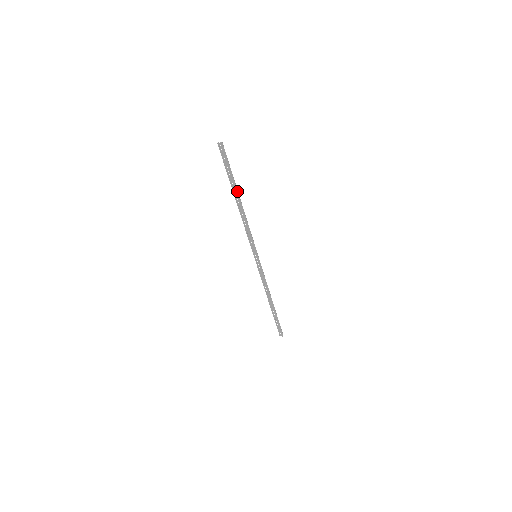
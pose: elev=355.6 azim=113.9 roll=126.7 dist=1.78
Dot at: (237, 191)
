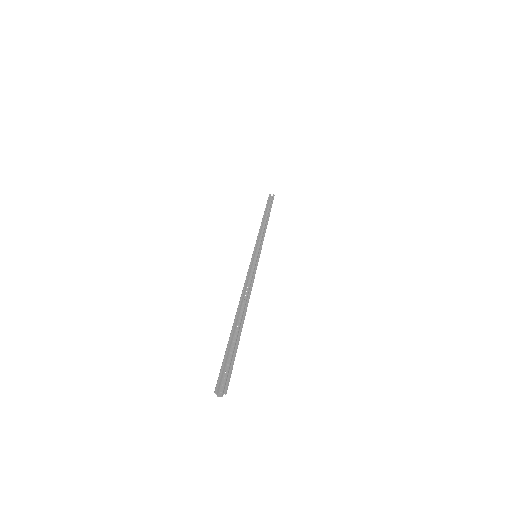
Dot at: (241, 323)
